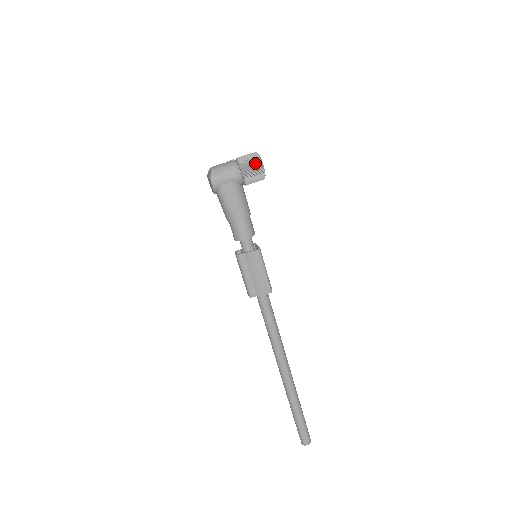
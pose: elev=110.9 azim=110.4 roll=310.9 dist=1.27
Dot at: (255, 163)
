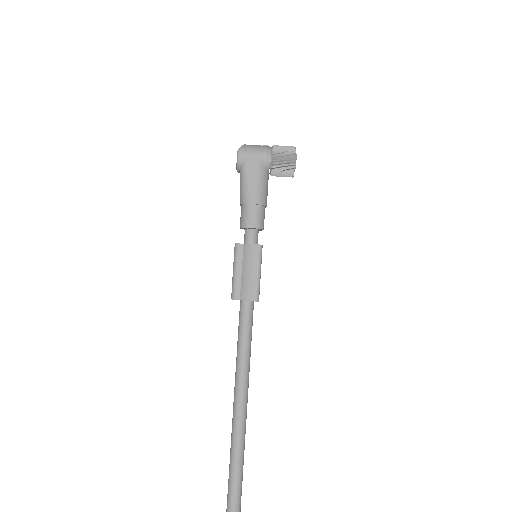
Dot at: (288, 152)
